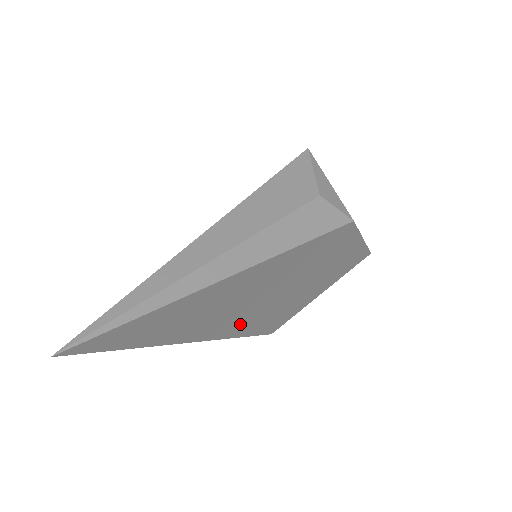
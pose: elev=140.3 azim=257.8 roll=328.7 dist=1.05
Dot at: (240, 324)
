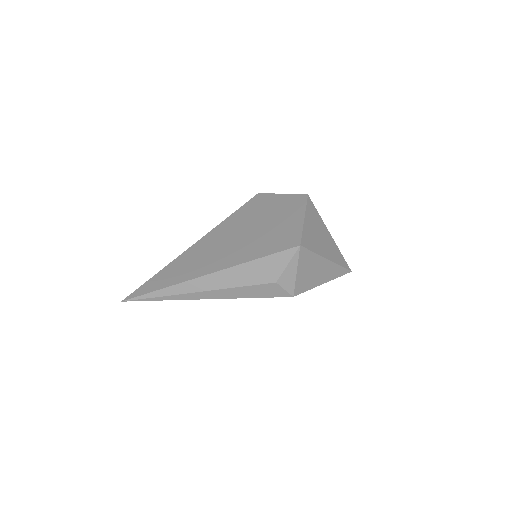
Dot at: occluded
